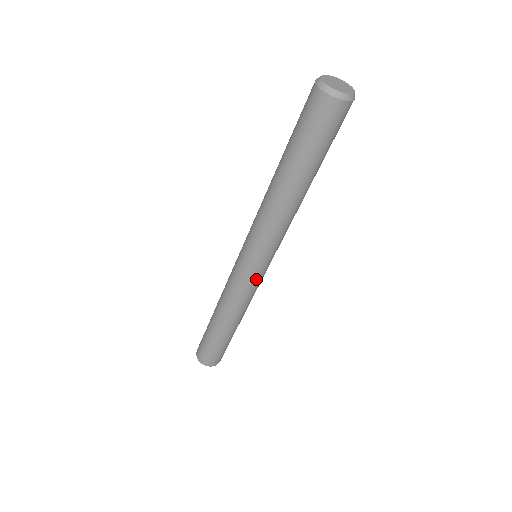
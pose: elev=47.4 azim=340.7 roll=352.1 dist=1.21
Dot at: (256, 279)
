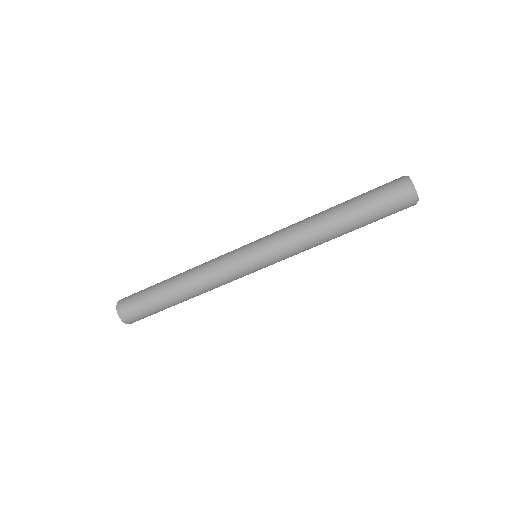
Dot at: (239, 262)
